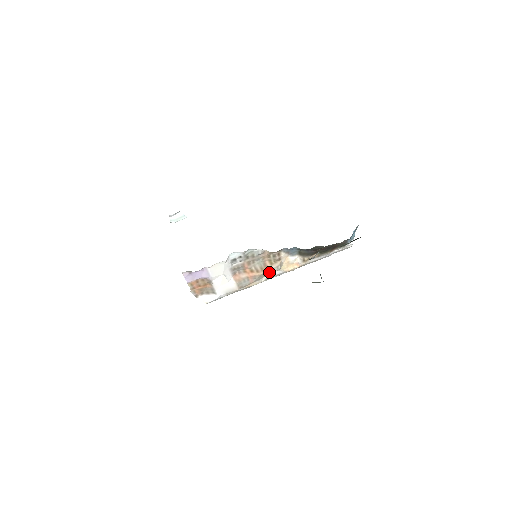
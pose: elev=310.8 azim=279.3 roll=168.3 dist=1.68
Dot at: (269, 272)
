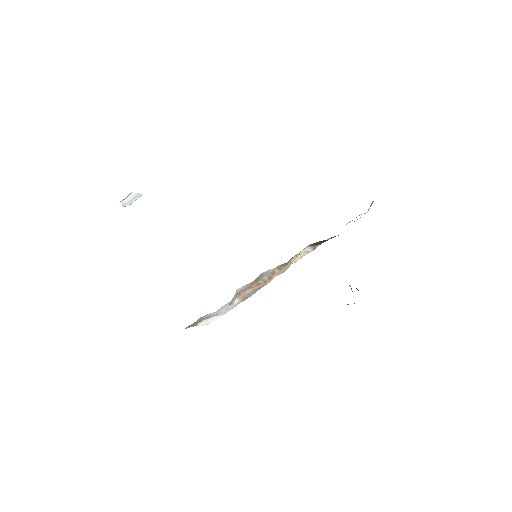
Dot at: (277, 275)
